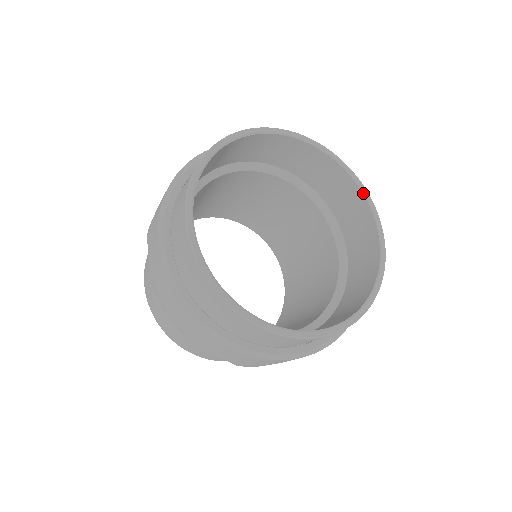
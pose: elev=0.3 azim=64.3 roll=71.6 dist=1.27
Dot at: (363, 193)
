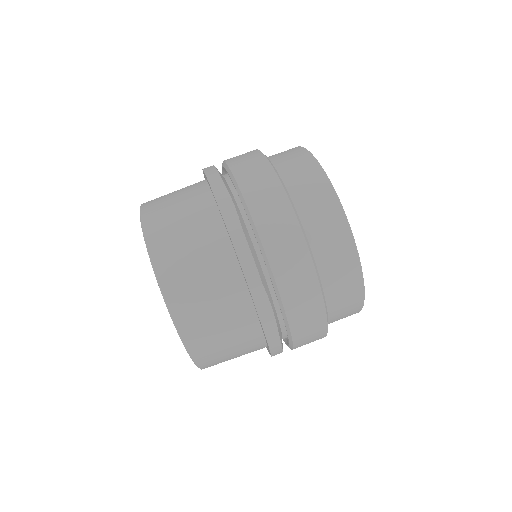
Dot at: occluded
